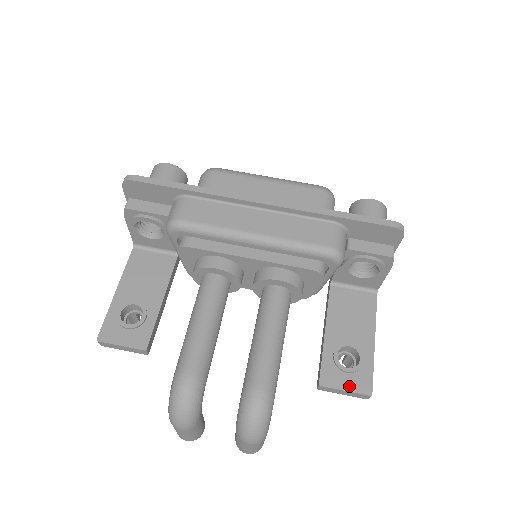
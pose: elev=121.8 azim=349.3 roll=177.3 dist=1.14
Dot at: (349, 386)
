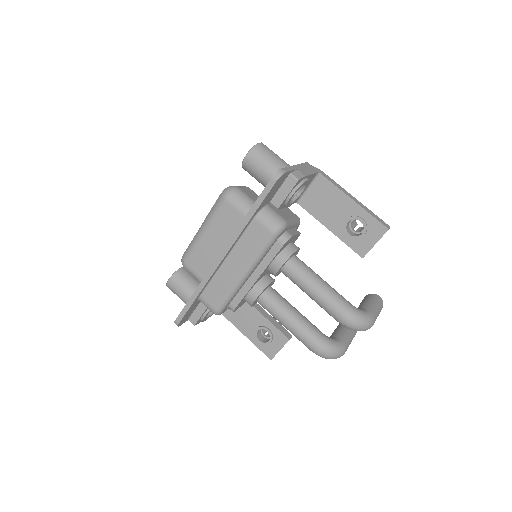
Dot at: (374, 240)
